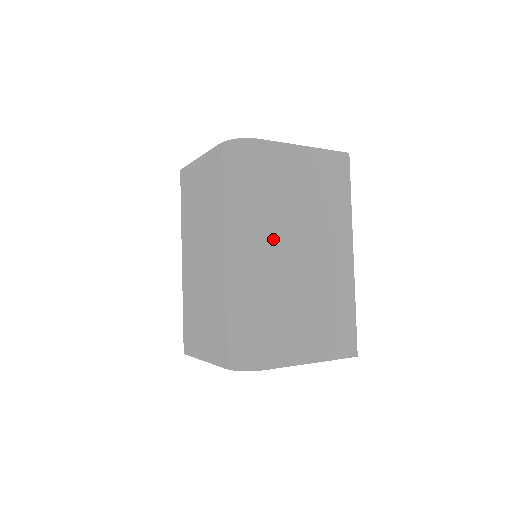
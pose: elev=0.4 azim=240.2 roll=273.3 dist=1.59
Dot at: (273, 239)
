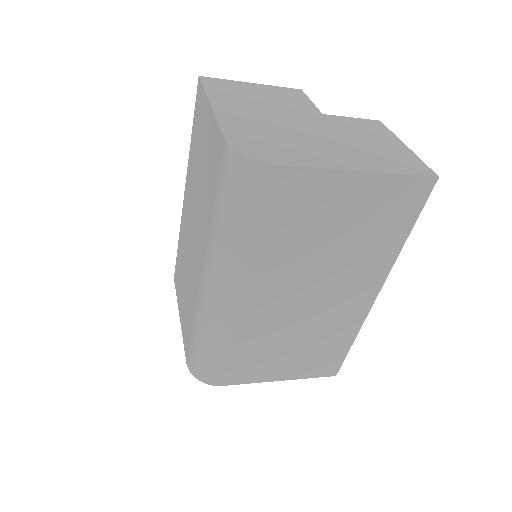
Dot at: (264, 285)
